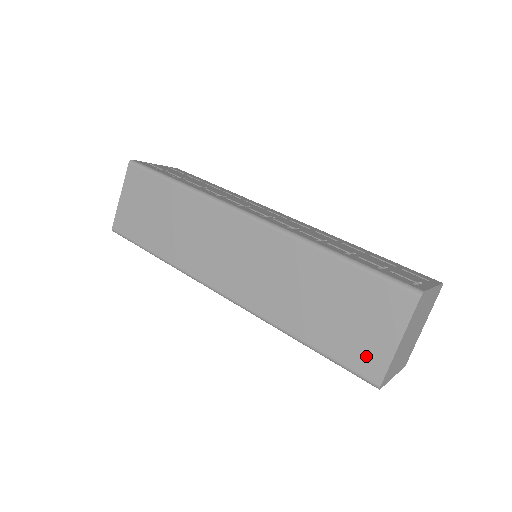
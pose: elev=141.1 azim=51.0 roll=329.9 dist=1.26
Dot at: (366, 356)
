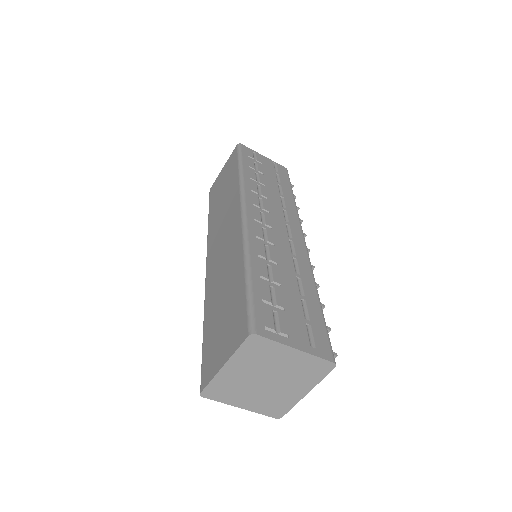
Dot at: (210, 363)
